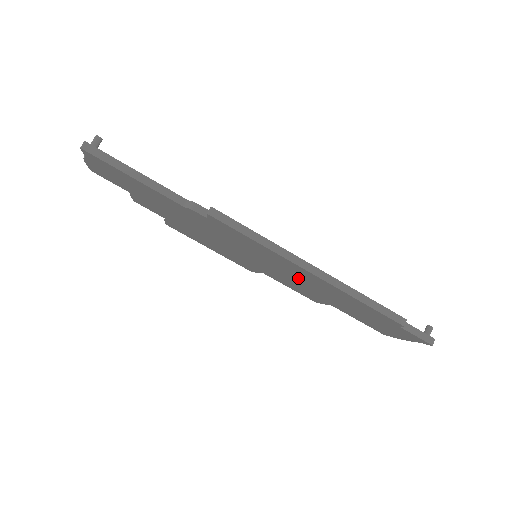
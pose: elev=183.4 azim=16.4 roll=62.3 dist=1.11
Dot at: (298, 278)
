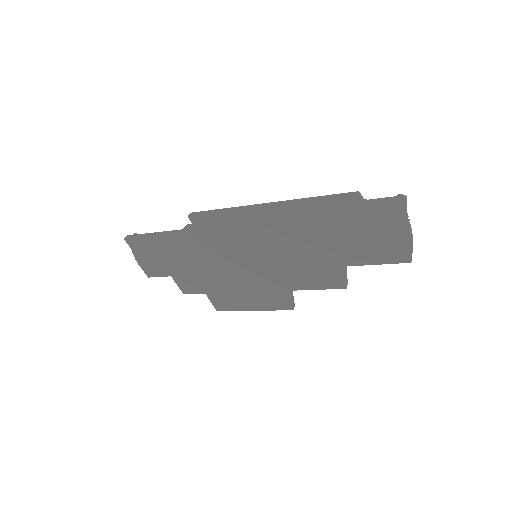
Dot at: (283, 241)
